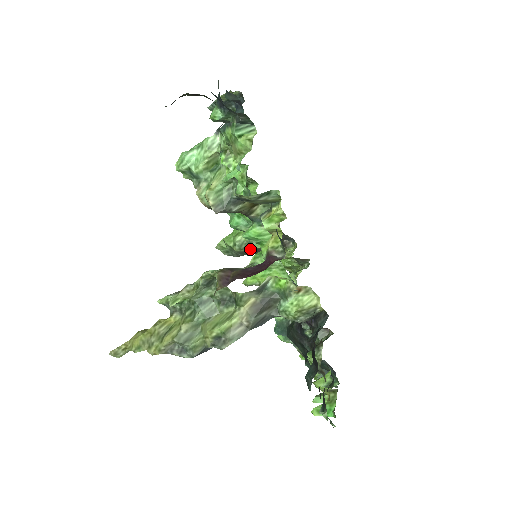
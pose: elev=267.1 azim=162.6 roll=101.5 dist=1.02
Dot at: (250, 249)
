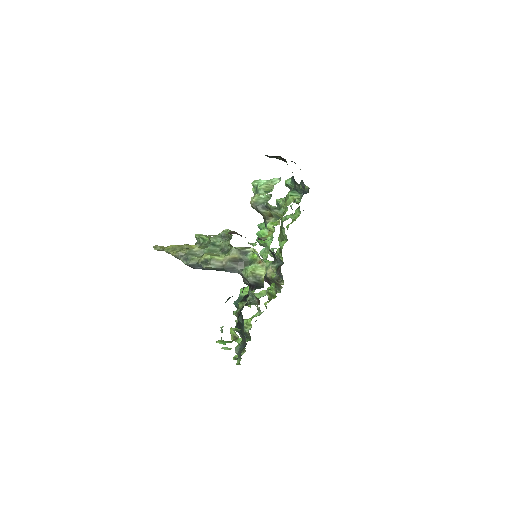
Dot at: occluded
